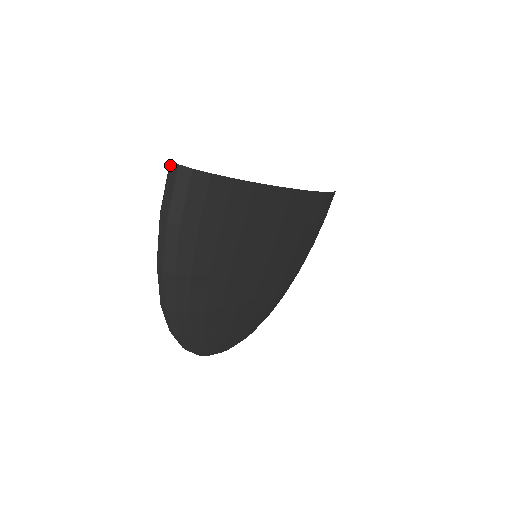
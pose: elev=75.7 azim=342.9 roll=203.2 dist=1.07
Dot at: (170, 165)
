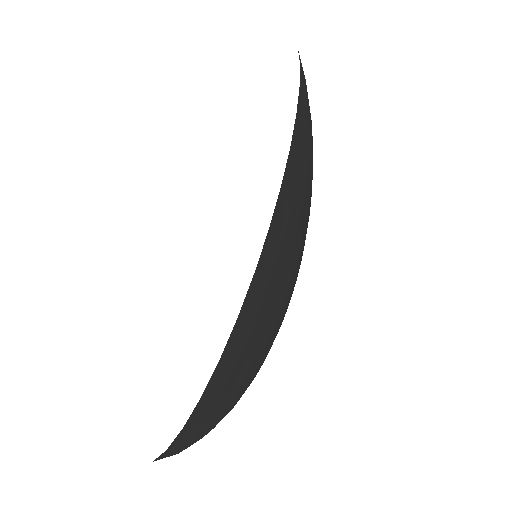
Dot at: occluded
